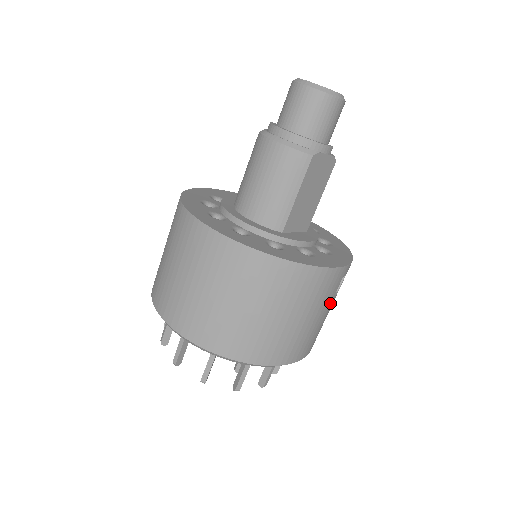
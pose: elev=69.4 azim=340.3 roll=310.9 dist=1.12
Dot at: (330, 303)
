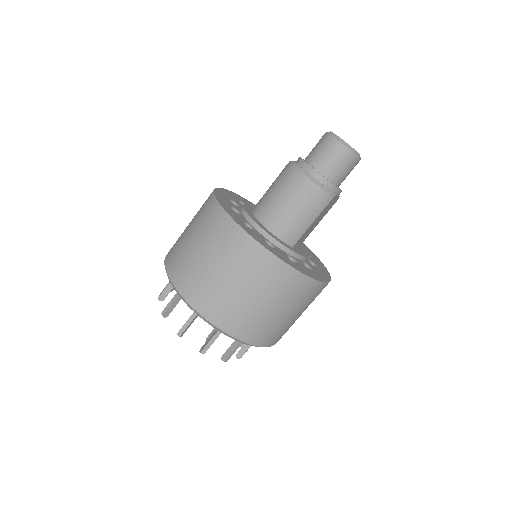
Dot at: occluded
